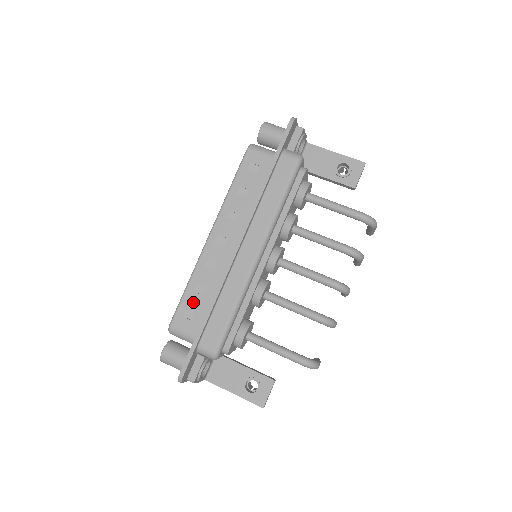
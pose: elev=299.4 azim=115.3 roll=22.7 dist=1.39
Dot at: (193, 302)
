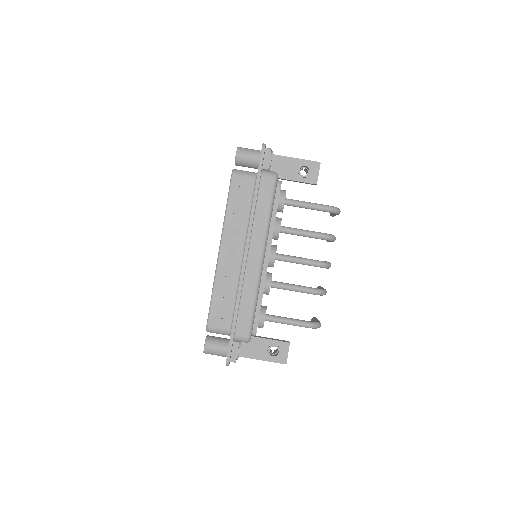
Dot at: (221, 305)
